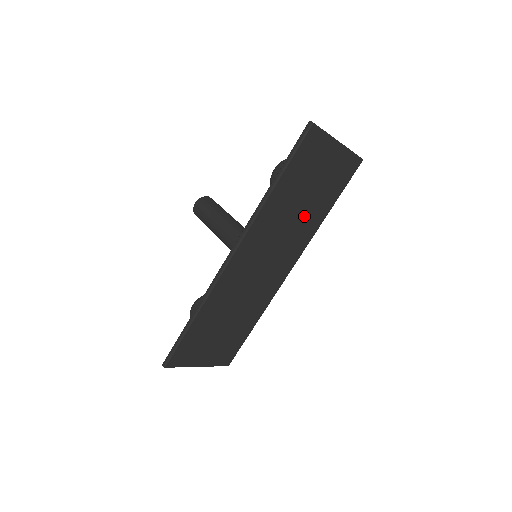
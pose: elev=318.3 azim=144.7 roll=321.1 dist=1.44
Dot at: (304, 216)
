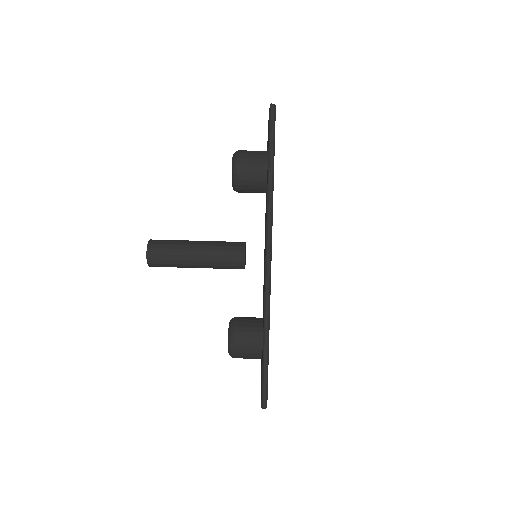
Dot at: occluded
